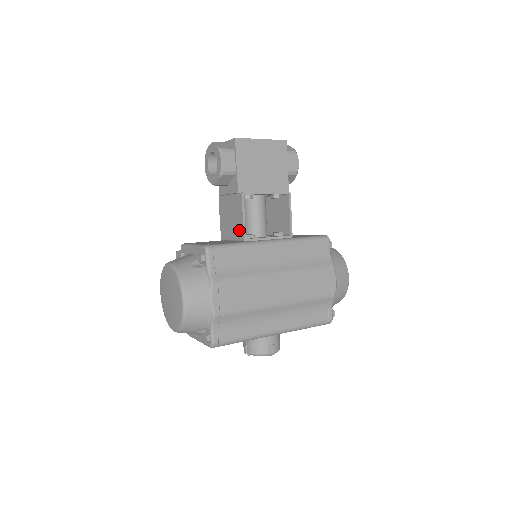
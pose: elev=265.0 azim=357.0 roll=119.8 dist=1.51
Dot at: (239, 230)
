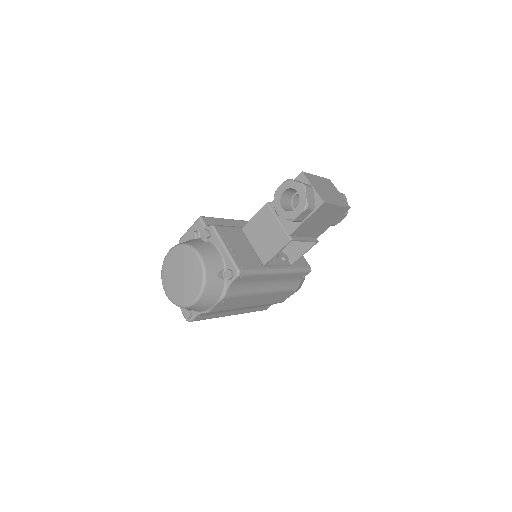
Dot at: (265, 254)
